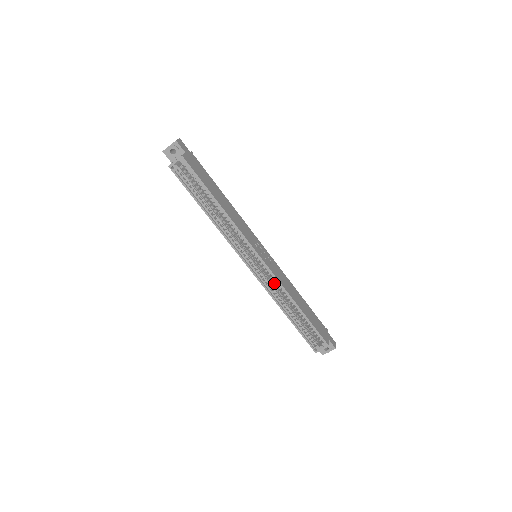
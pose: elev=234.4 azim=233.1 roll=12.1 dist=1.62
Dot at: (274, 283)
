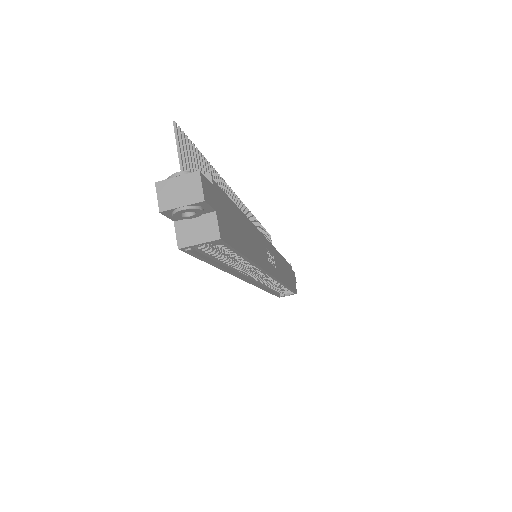
Dot at: occluded
